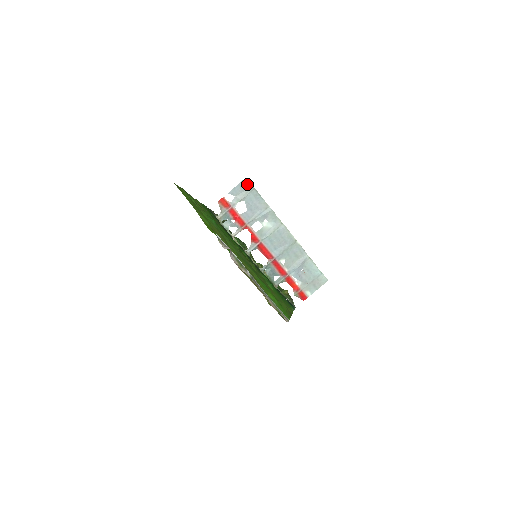
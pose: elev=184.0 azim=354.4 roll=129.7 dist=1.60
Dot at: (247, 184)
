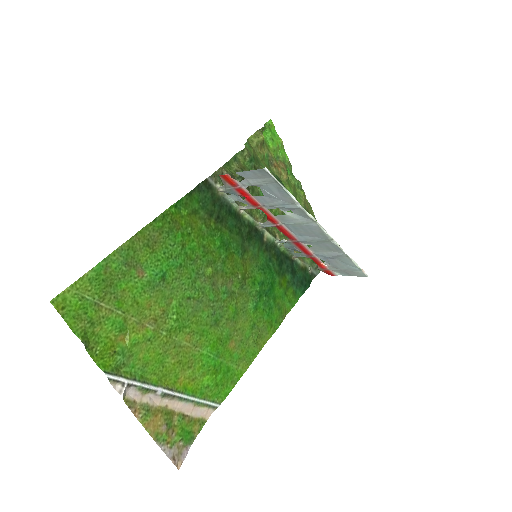
Dot at: (265, 174)
